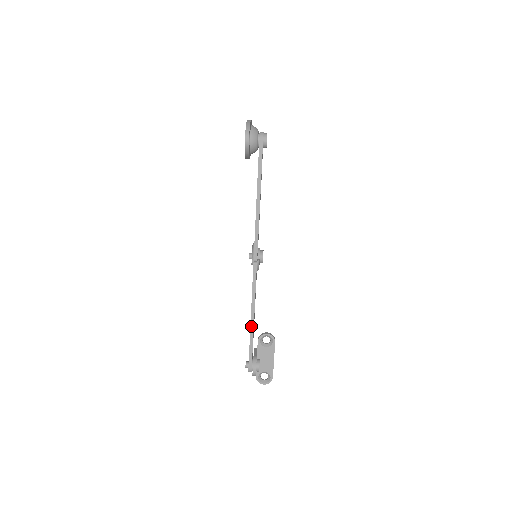
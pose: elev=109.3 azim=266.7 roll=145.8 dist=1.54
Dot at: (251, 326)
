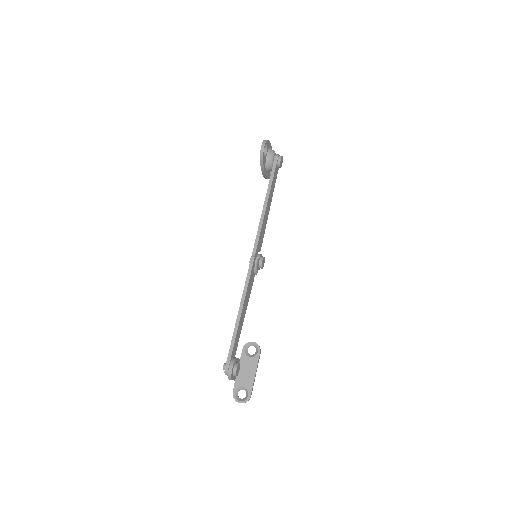
Dot at: (237, 319)
